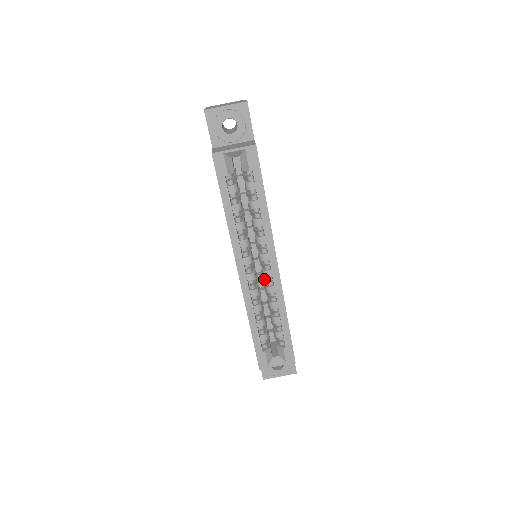
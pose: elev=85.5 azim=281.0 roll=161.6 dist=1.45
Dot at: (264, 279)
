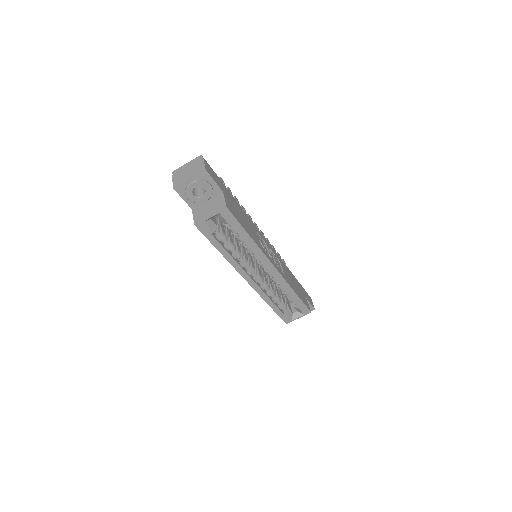
Dot at: occluded
